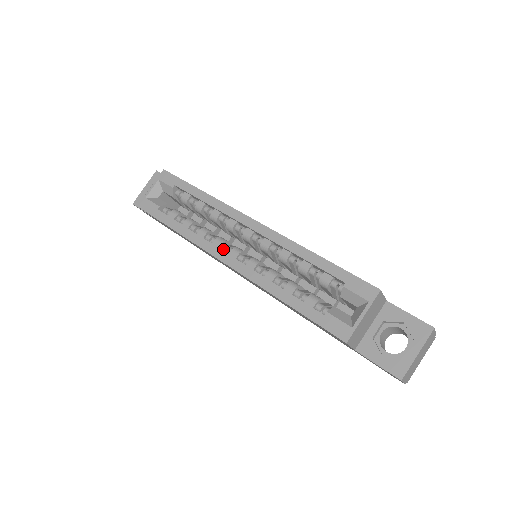
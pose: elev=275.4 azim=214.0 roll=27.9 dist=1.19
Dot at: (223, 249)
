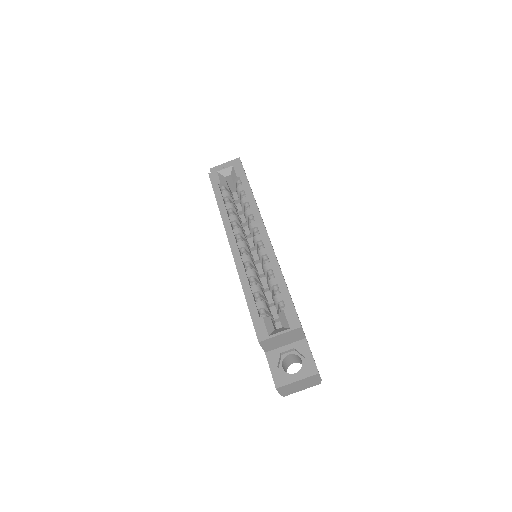
Dot at: (237, 237)
